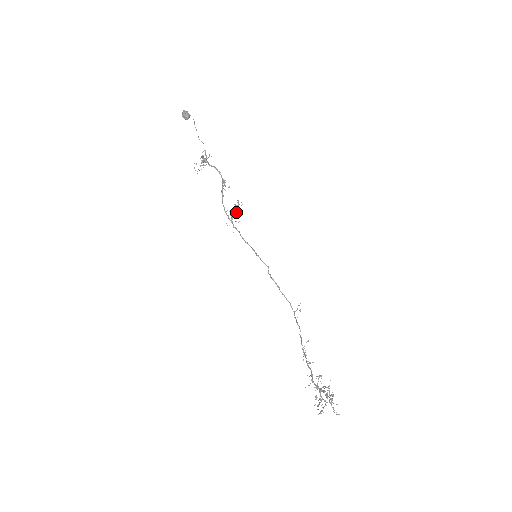
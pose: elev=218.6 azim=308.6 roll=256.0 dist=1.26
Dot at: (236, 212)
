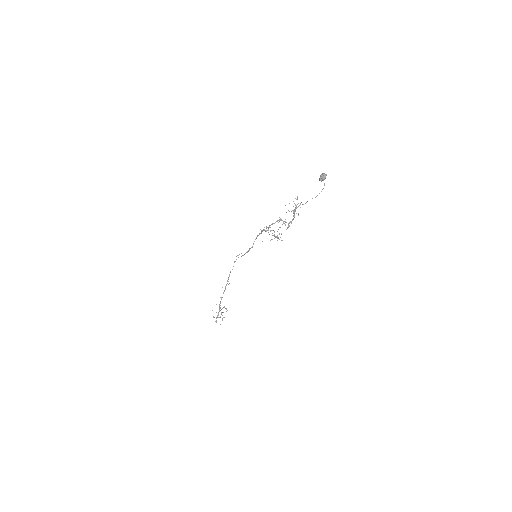
Dot at: (273, 235)
